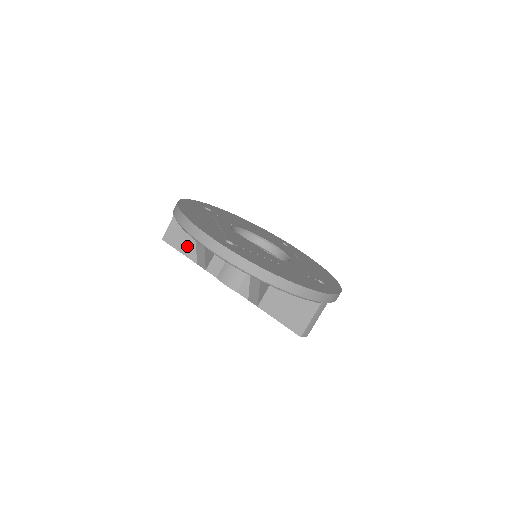
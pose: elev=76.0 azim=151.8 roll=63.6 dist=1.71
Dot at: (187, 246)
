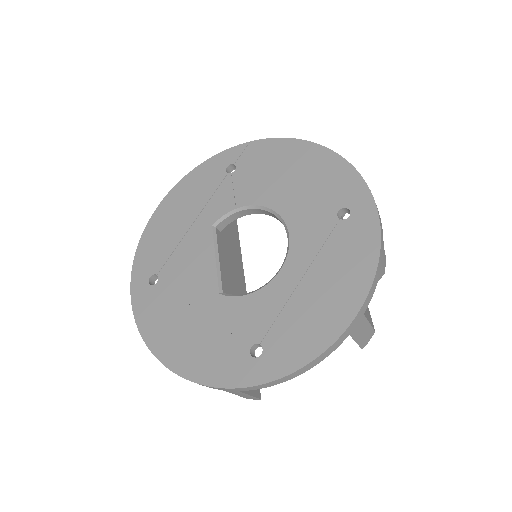
Dot at: occluded
